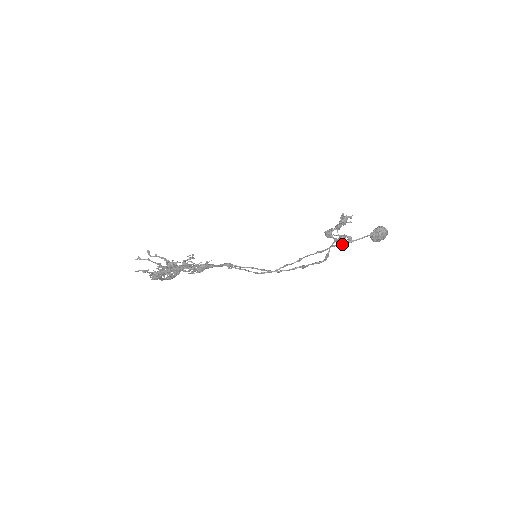
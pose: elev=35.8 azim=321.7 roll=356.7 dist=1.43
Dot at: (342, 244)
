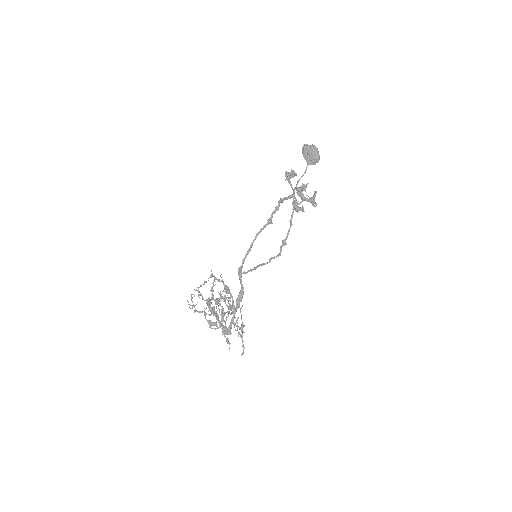
Dot at: occluded
